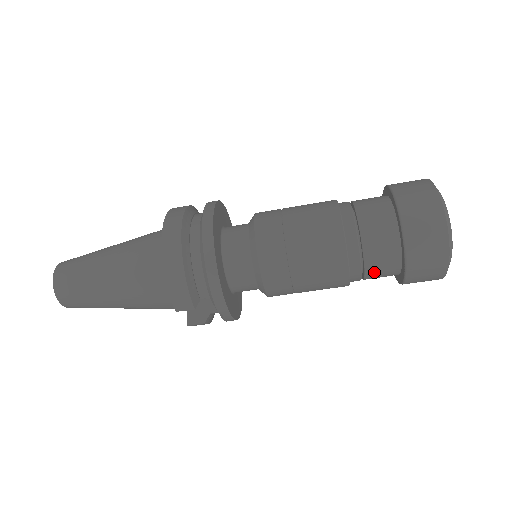
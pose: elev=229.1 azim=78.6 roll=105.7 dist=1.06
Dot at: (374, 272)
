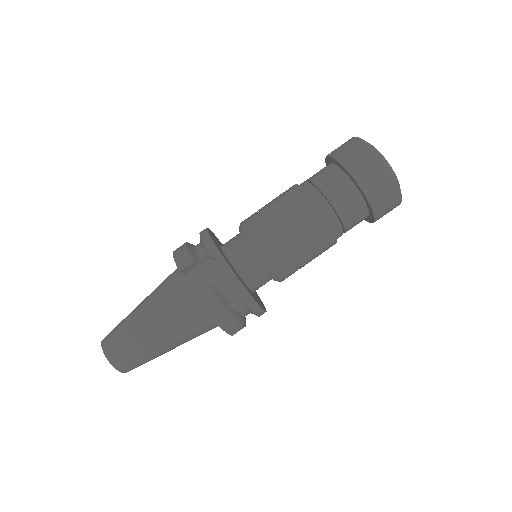
Dot at: (330, 189)
